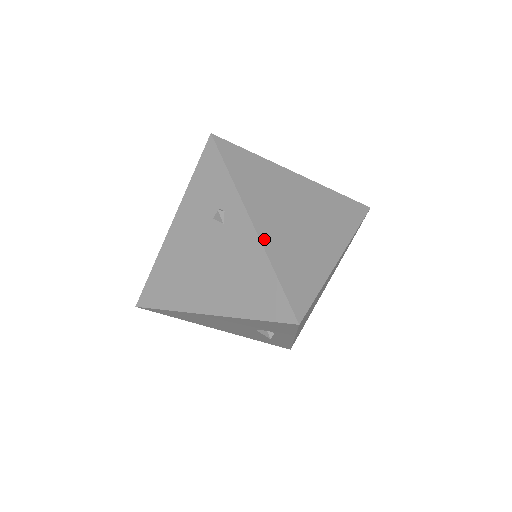
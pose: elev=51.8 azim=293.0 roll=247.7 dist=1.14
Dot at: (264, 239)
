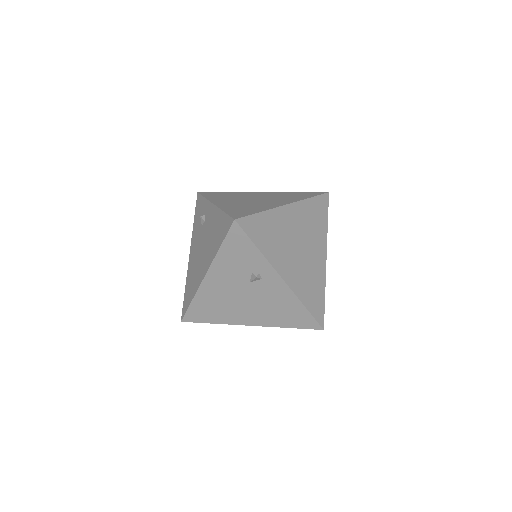
Dot at: (220, 206)
